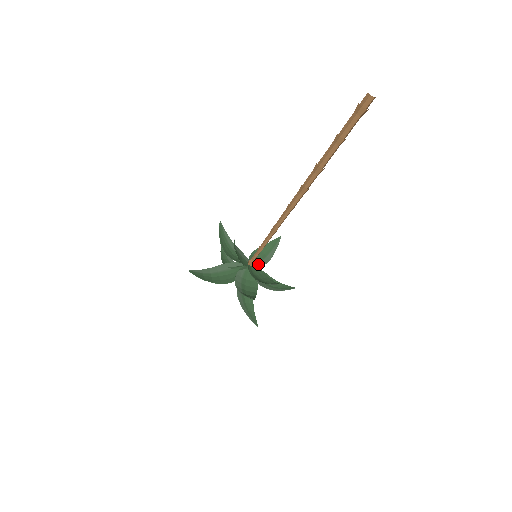
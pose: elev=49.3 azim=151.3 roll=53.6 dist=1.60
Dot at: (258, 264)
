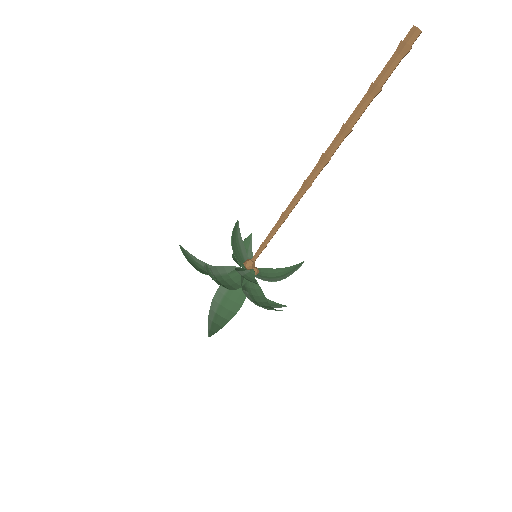
Dot at: (259, 277)
